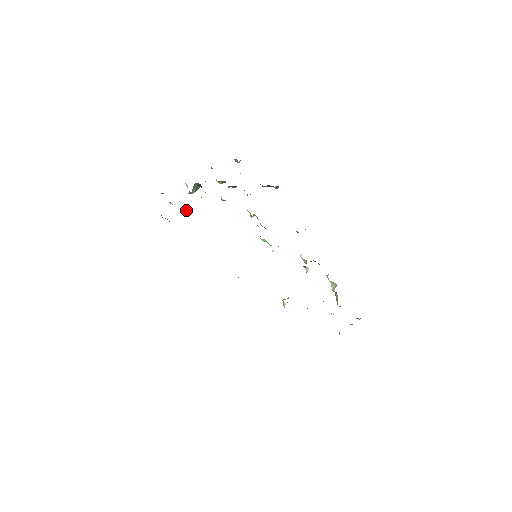
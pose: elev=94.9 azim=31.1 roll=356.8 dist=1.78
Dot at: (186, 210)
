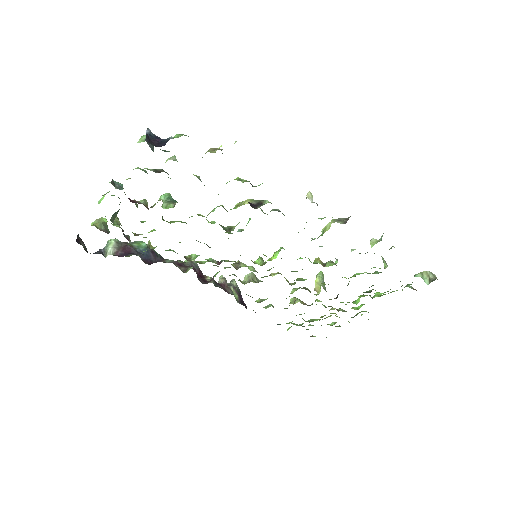
Dot at: occluded
